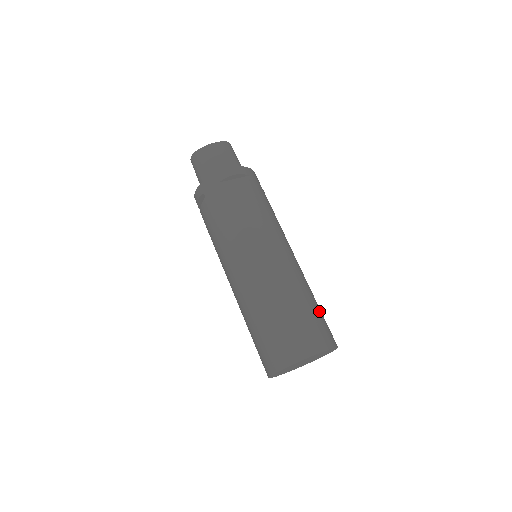
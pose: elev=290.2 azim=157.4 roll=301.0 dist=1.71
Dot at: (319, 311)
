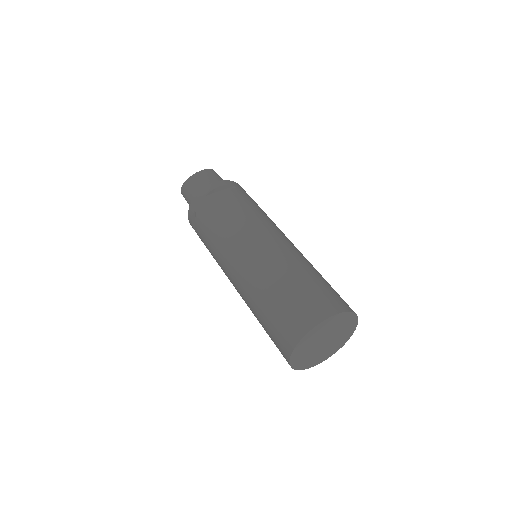
Dot at: (327, 283)
